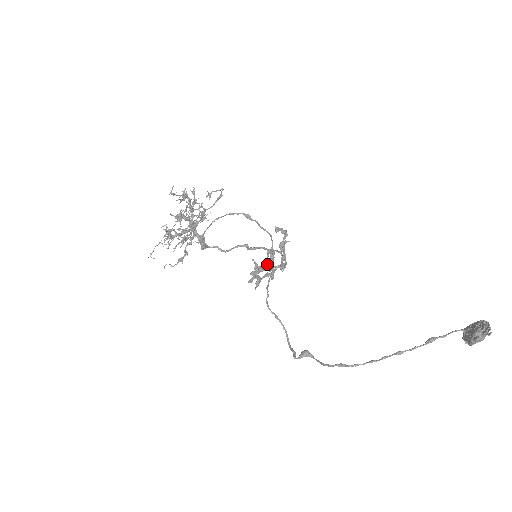
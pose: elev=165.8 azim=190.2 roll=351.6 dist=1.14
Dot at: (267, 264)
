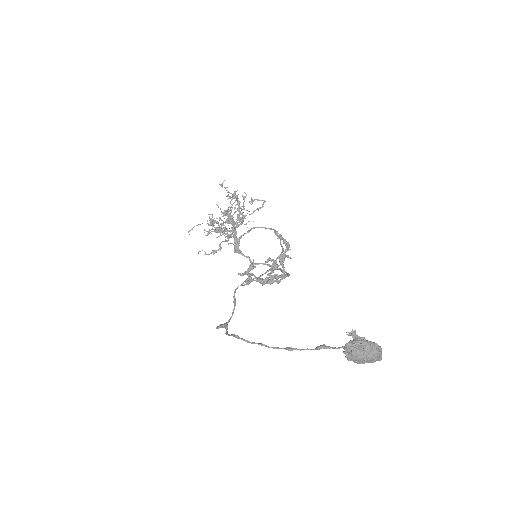
Dot at: (268, 274)
